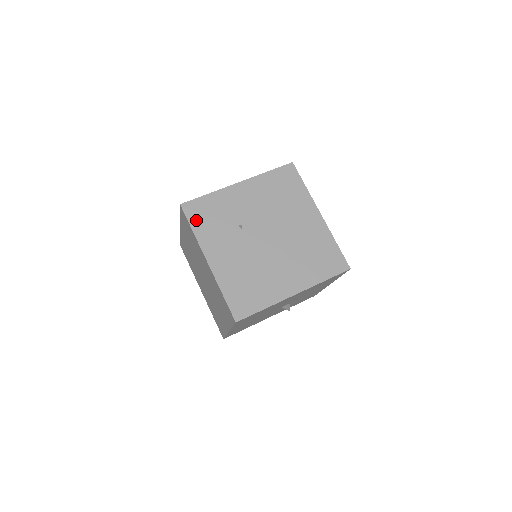
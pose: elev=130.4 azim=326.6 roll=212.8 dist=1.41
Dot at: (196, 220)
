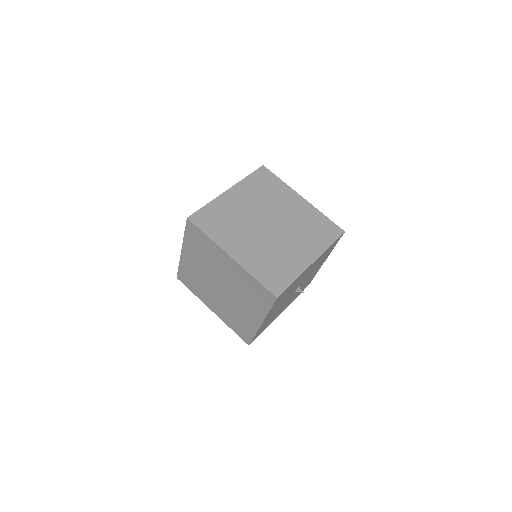
Dot at: (206, 227)
